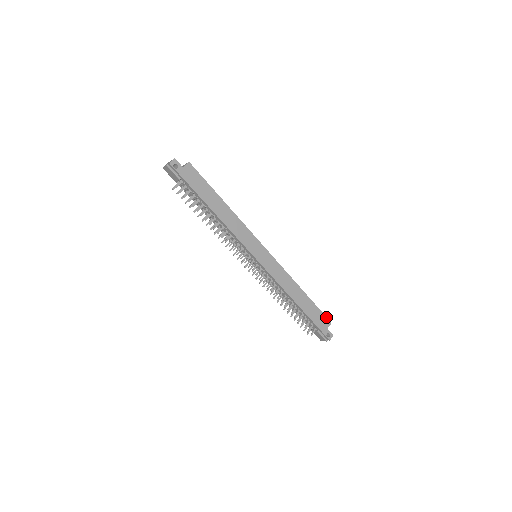
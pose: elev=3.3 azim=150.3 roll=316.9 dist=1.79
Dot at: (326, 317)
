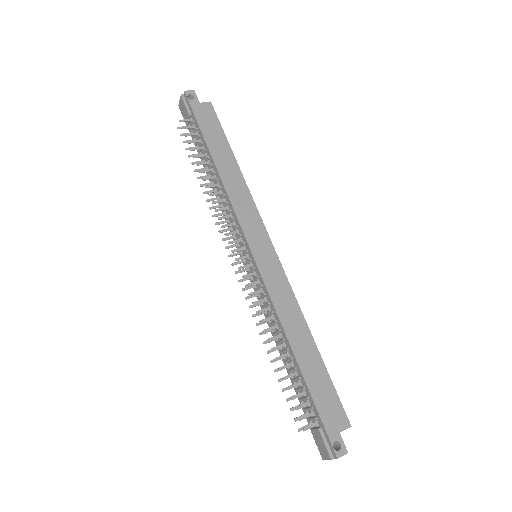
Dot at: (343, 409)
